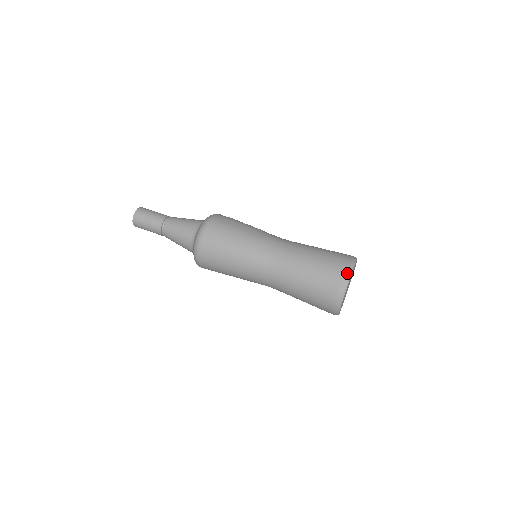
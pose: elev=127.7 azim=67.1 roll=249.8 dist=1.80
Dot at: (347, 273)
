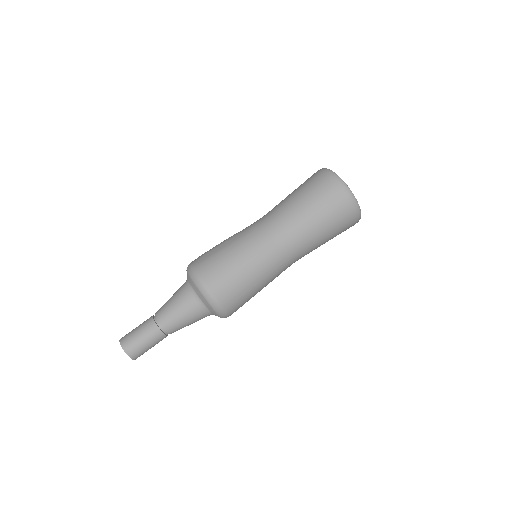
Dot at: (335, 178)
